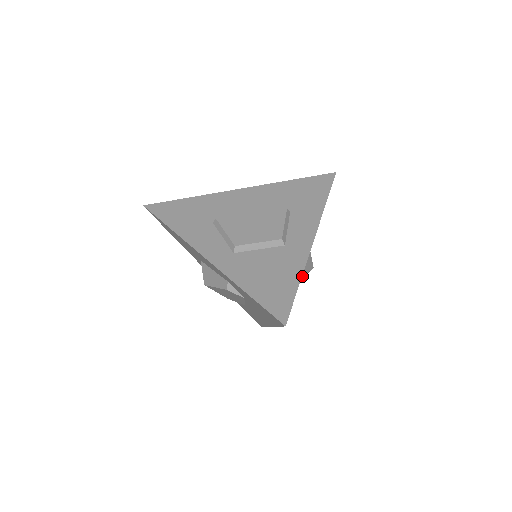
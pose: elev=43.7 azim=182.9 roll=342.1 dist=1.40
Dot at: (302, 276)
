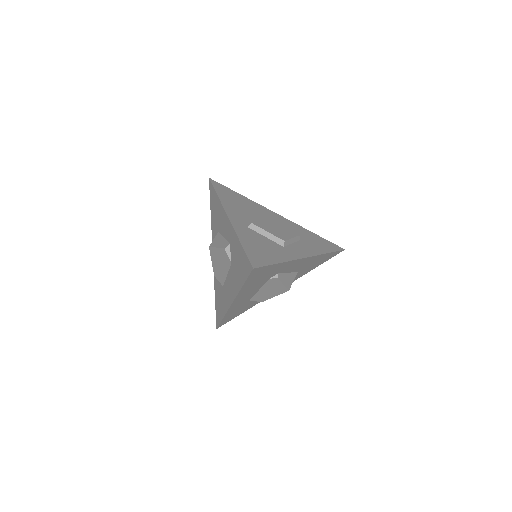
Dot at: (279, 280)
